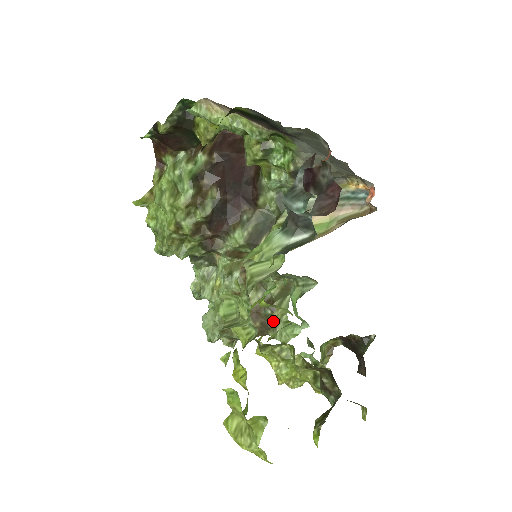
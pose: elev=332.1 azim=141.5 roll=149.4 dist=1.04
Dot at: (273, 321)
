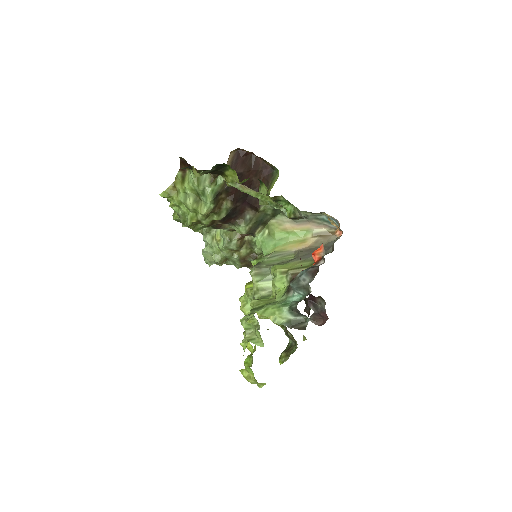
Dot at: occluded
